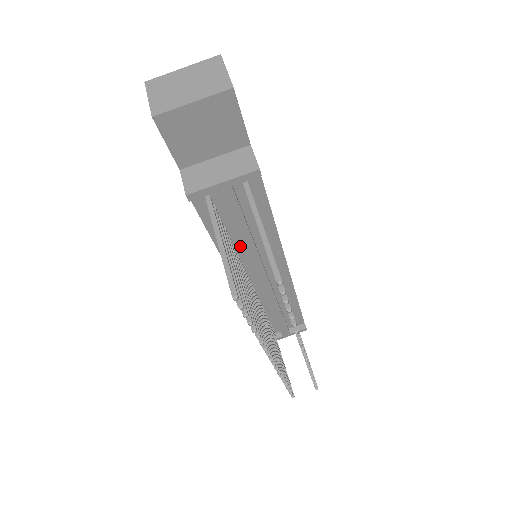
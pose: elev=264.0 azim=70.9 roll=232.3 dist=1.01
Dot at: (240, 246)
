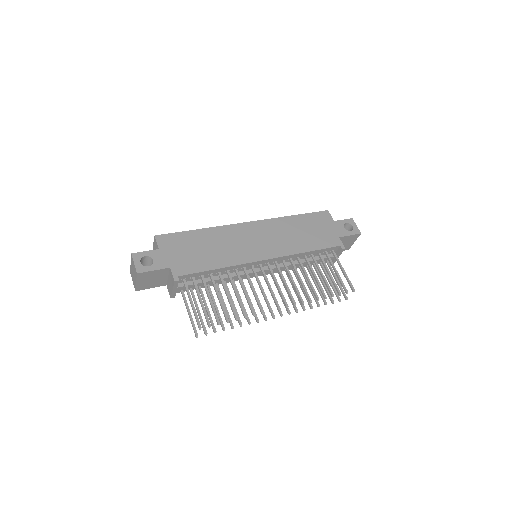
Dot at: occluded
